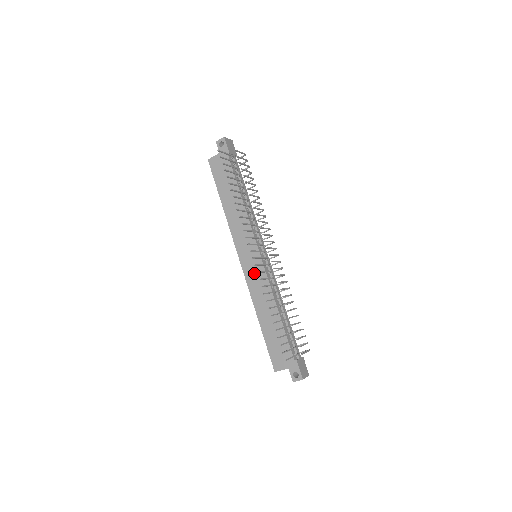
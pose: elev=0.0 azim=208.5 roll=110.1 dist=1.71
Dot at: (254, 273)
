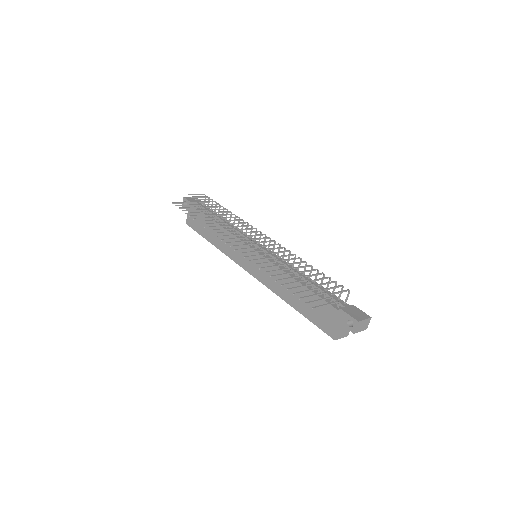
Dot at: (260, 269)
